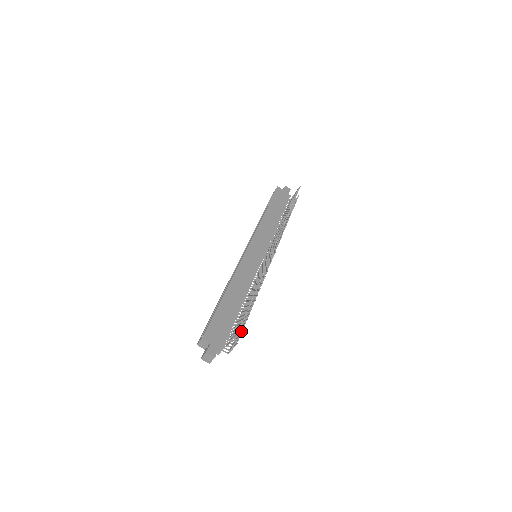
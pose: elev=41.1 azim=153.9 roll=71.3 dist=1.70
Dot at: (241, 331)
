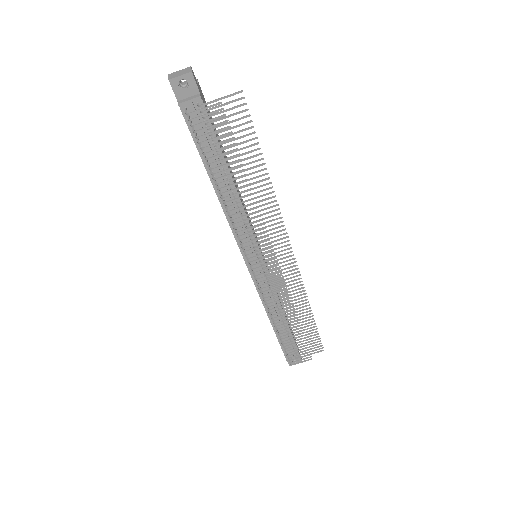
Dot at: (229, 126)
